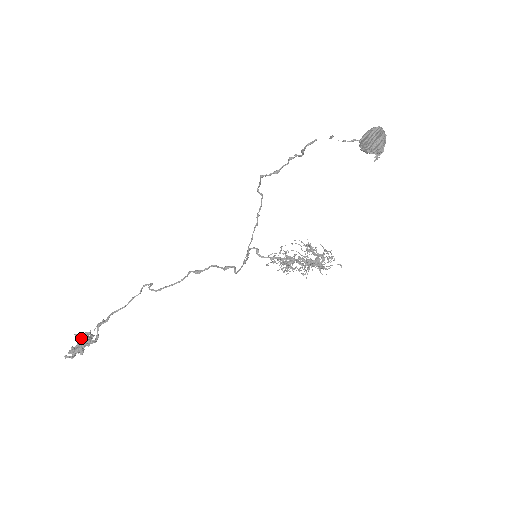
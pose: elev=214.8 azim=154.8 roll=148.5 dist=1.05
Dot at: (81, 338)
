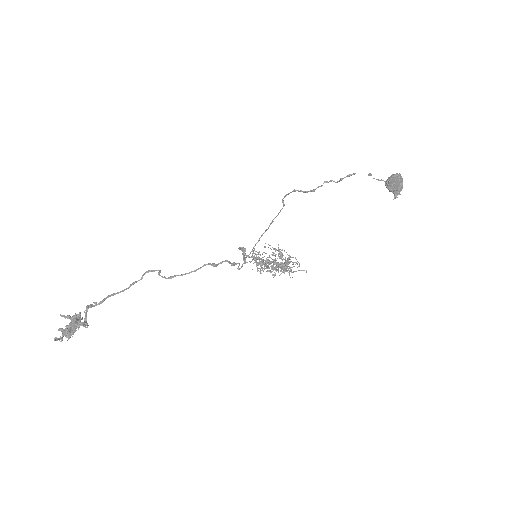
Dot at: (73, 320)
